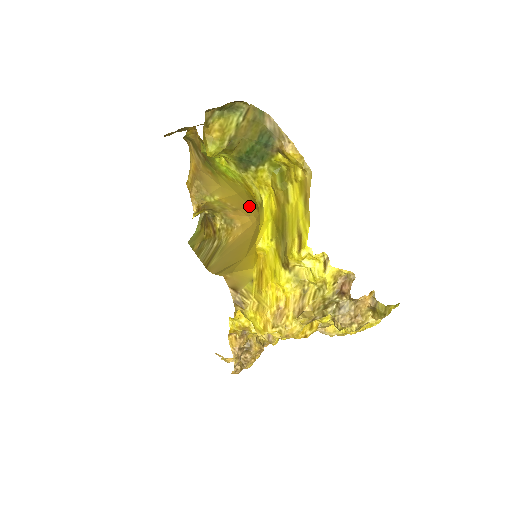
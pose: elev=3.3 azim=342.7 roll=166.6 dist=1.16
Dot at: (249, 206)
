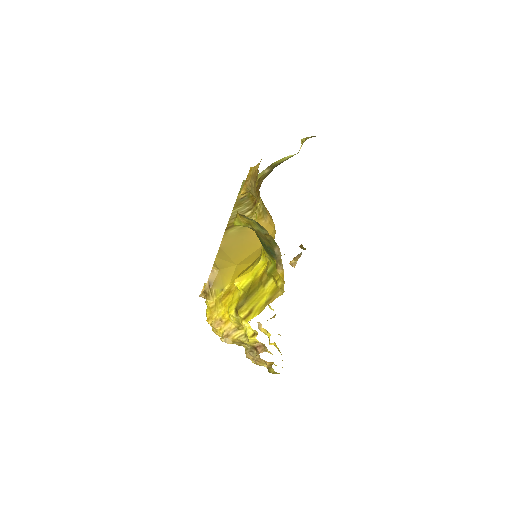
Dot at: occluded
